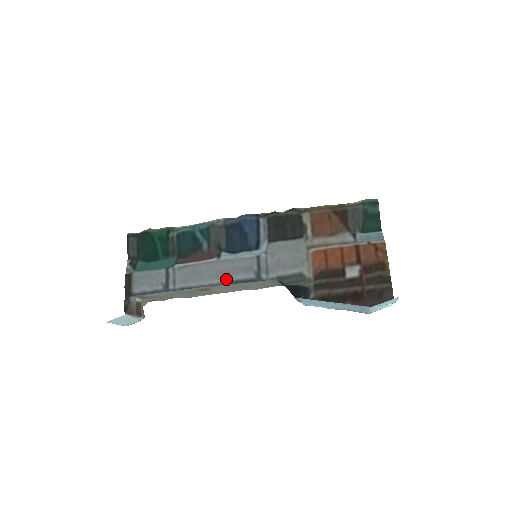
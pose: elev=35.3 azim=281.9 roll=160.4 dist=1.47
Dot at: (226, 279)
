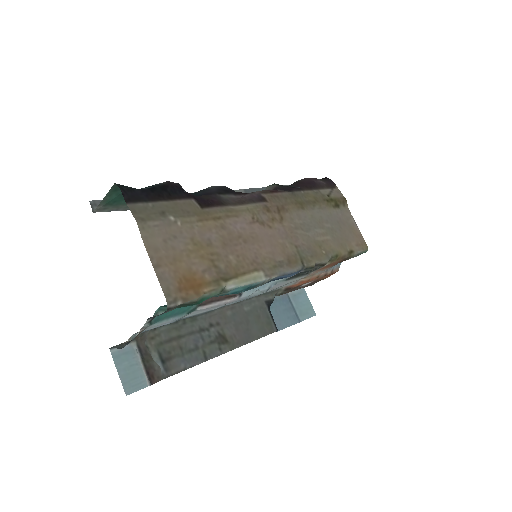
Dot at: occluded
